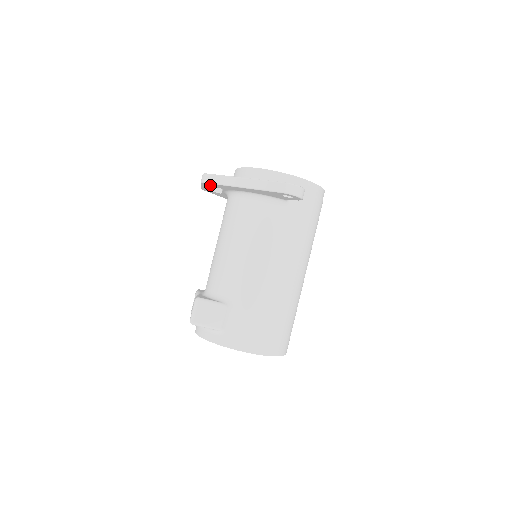
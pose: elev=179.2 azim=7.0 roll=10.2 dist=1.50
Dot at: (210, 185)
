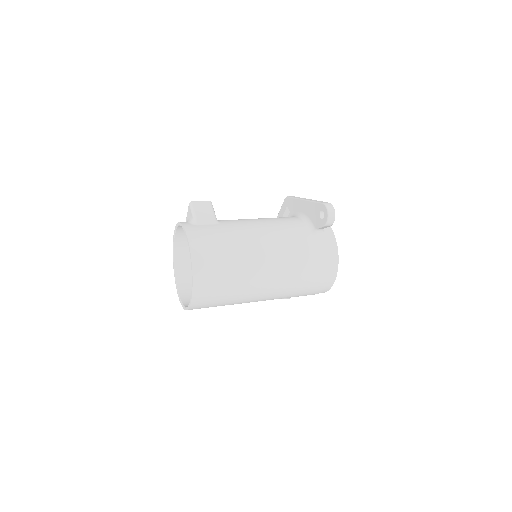
Dot at: (287, 203)
